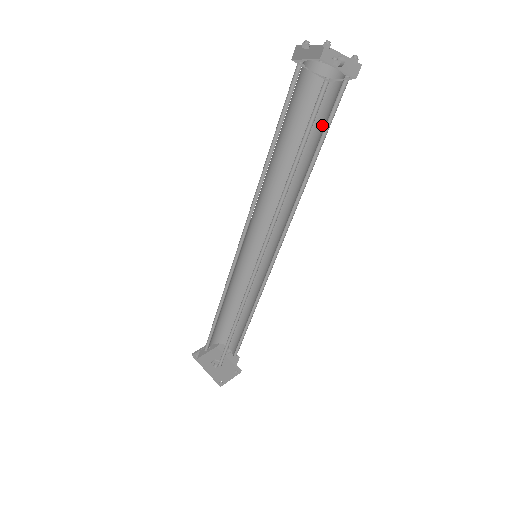
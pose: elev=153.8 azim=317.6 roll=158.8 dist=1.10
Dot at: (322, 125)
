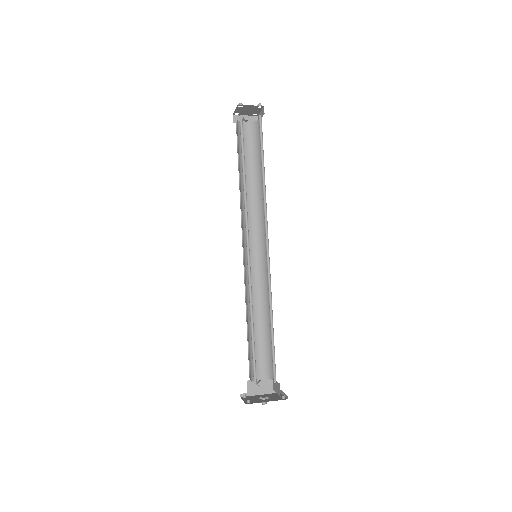
Dot at: (253, 152)
